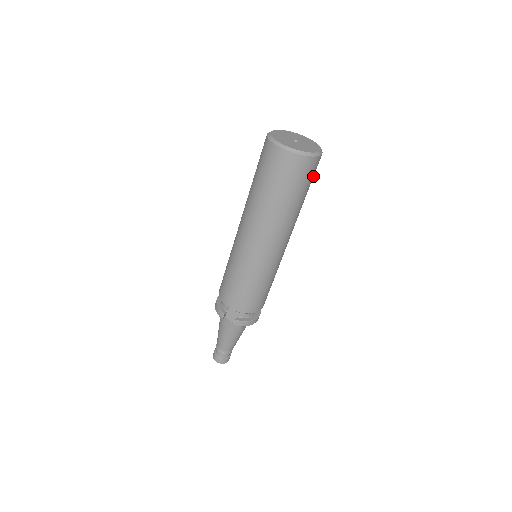
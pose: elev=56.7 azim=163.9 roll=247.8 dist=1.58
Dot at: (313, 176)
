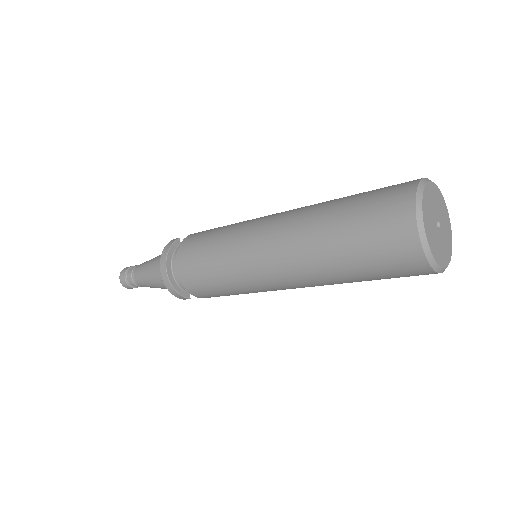
Dot at: occluded
